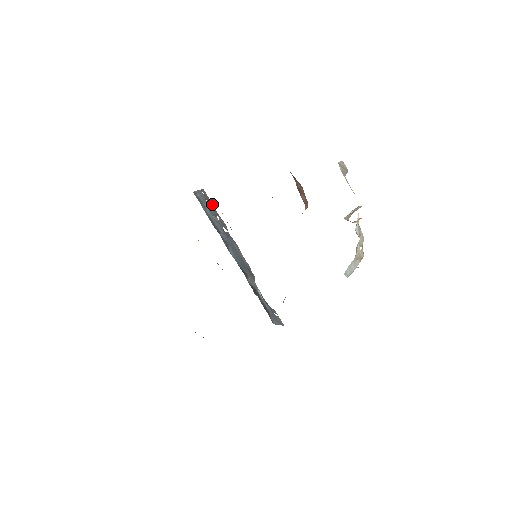
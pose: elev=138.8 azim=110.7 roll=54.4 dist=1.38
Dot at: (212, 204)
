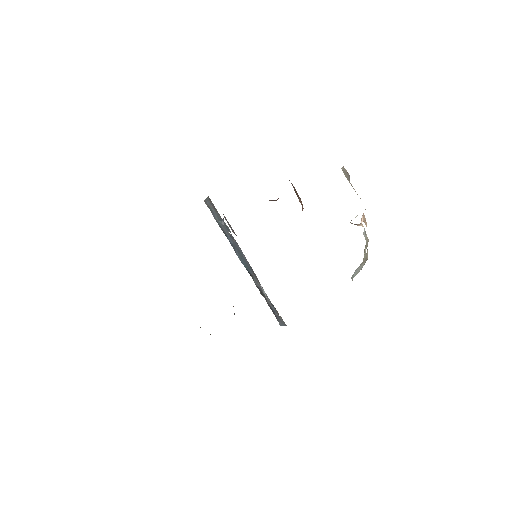
Dot at: (216, 209)
